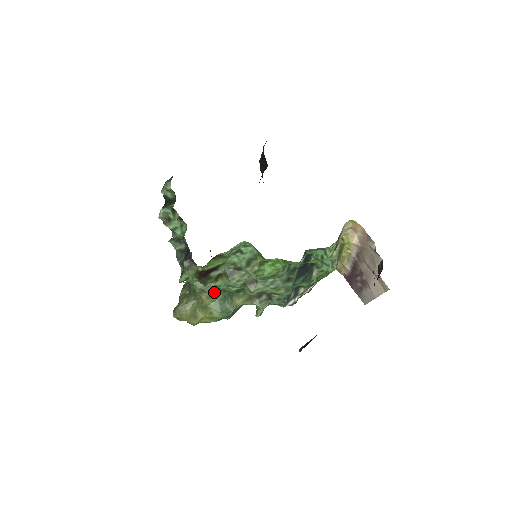
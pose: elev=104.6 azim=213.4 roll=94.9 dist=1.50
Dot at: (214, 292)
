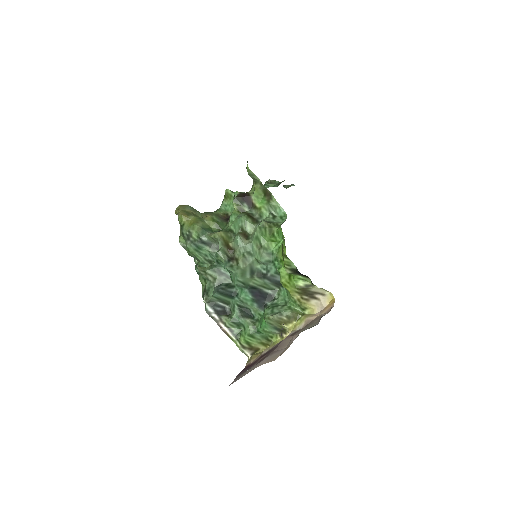
Dot at: (219, 222)
